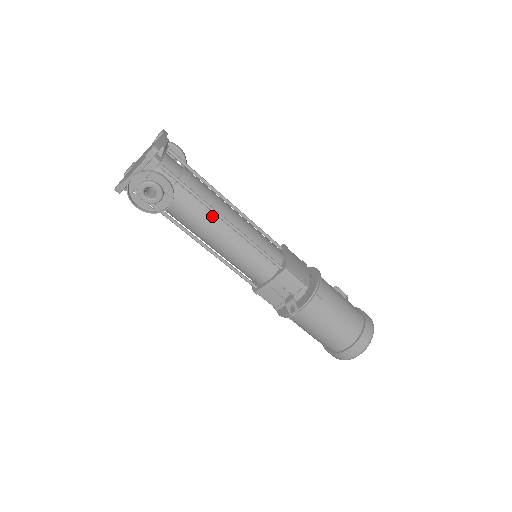
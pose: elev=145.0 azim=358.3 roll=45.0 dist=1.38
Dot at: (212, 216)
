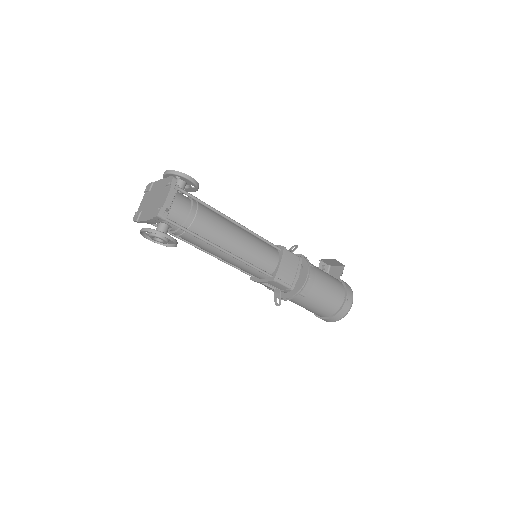
Dot at: occluded
